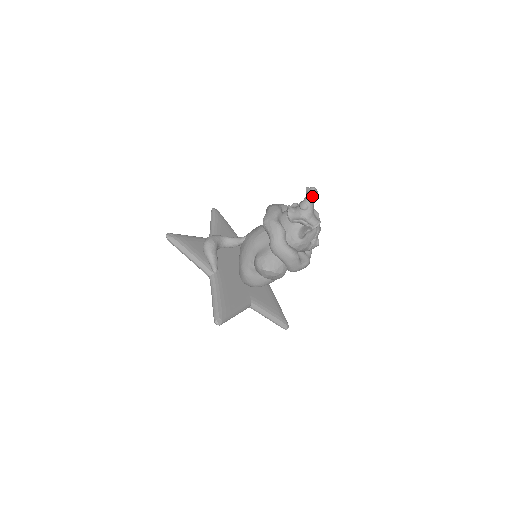
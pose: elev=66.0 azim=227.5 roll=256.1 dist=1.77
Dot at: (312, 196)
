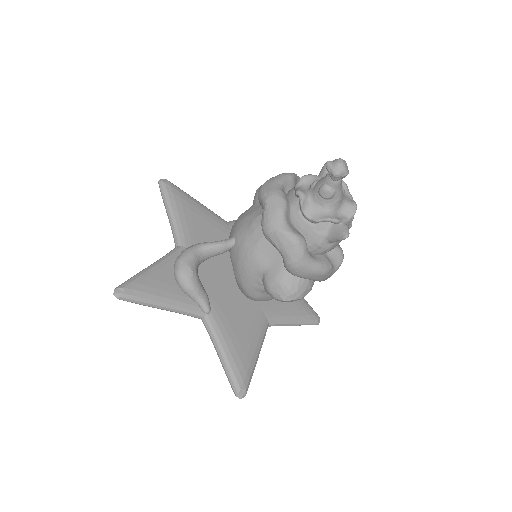
Dot at: (341, 178)
